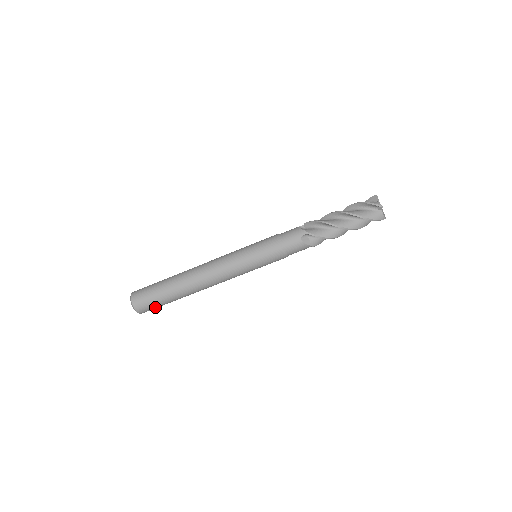
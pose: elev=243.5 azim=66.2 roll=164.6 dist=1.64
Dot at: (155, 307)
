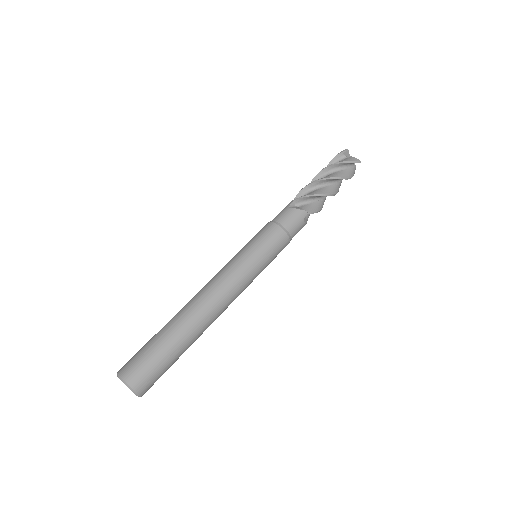
Dot at: (152, 368)
